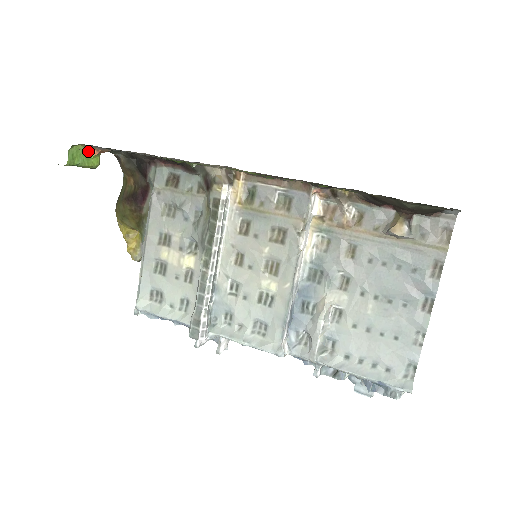
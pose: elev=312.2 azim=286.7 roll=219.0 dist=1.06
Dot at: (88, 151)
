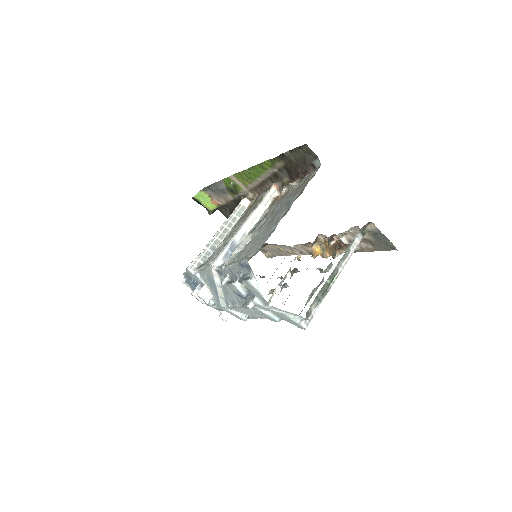
Dot at: (209, 199)
